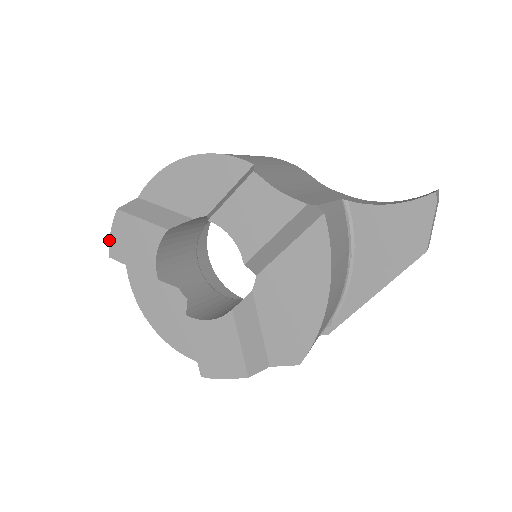
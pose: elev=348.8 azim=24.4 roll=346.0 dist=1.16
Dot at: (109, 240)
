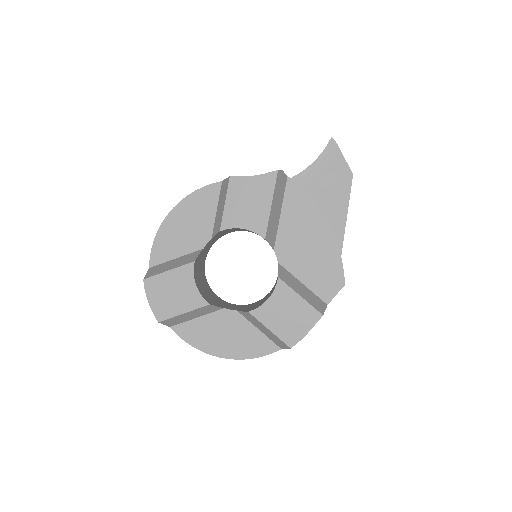
Dot at: occluded
